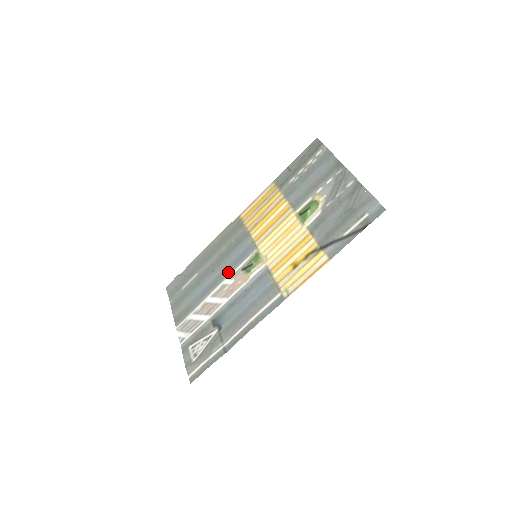
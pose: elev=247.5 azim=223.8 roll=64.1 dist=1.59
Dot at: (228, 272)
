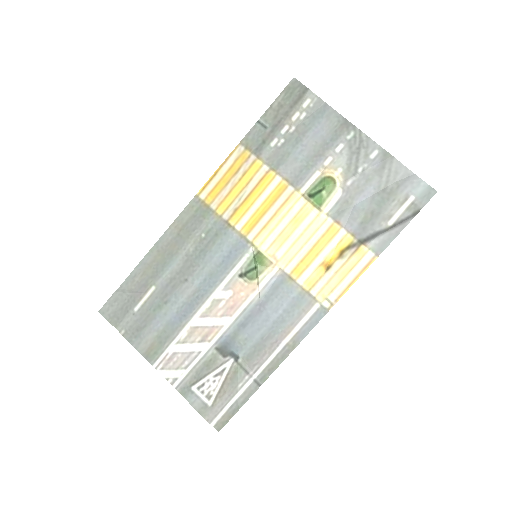
Dot at: (216, 281)
